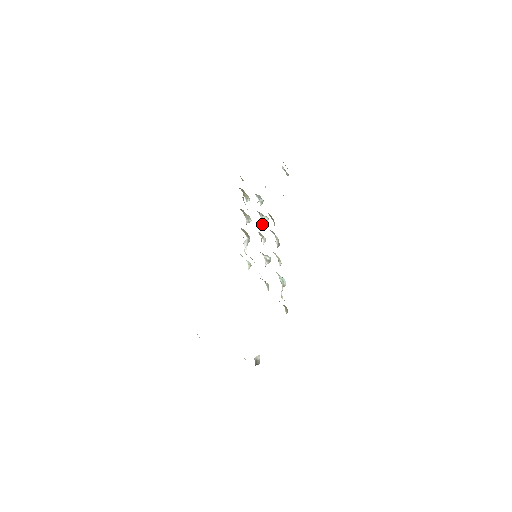
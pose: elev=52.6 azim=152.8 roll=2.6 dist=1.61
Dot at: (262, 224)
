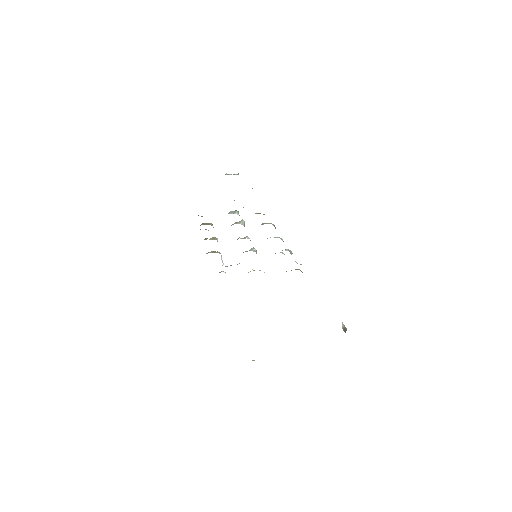
Dot at: occluded
